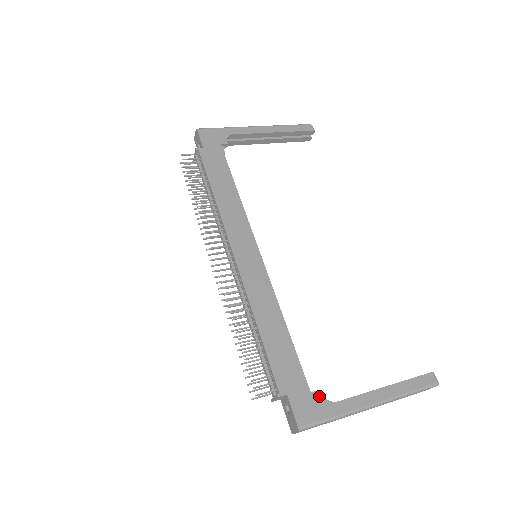
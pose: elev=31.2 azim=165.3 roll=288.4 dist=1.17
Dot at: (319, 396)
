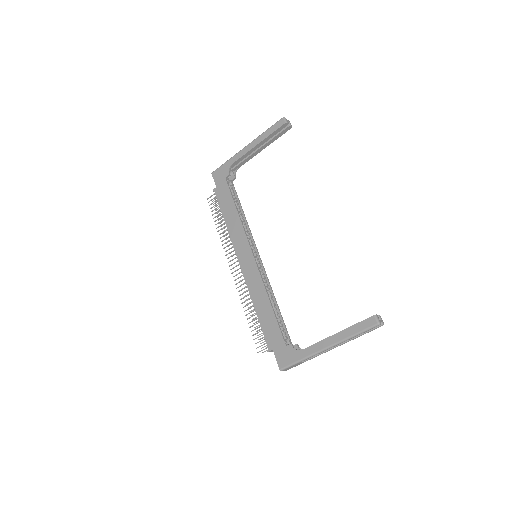
Dot at: (291, 348)
